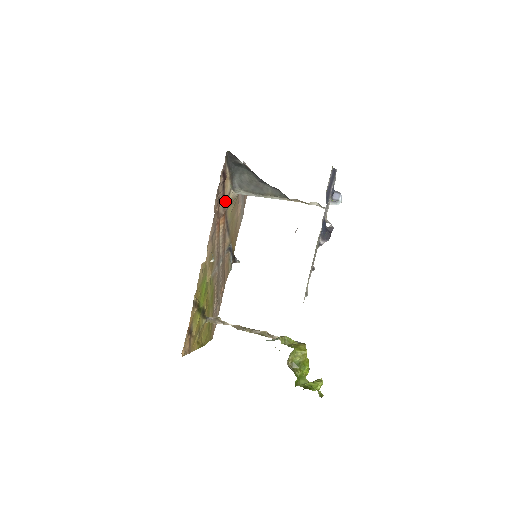
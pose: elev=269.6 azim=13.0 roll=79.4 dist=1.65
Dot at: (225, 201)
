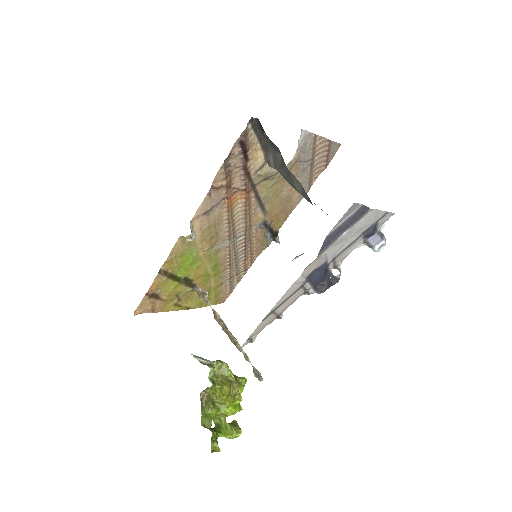
Dot at: (251, 174)
